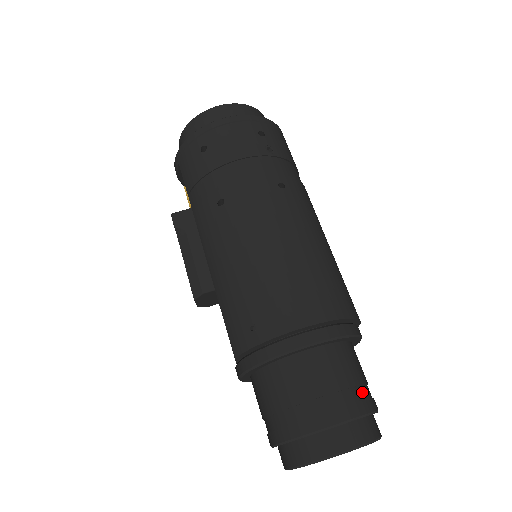
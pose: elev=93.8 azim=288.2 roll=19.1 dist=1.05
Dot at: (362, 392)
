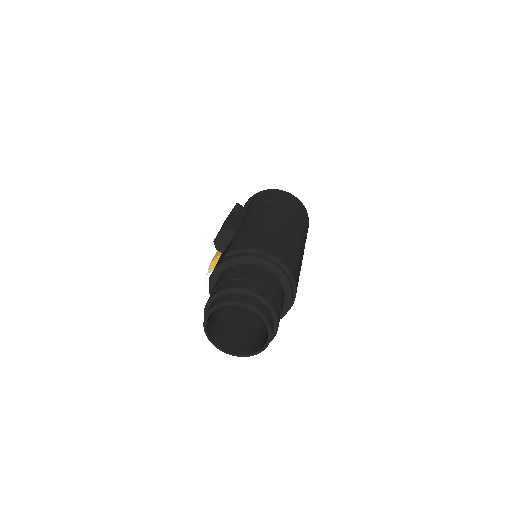
Dot at: (279, 311)
